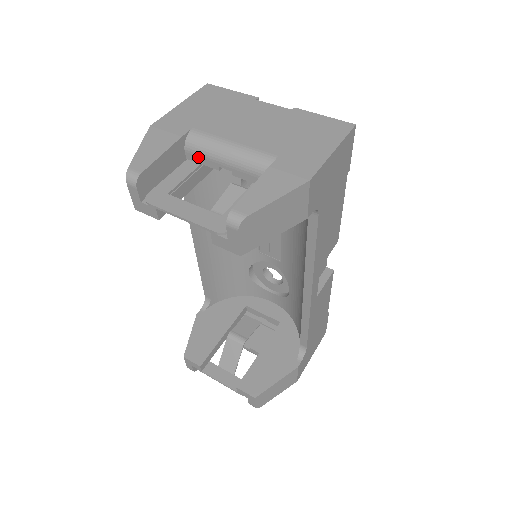
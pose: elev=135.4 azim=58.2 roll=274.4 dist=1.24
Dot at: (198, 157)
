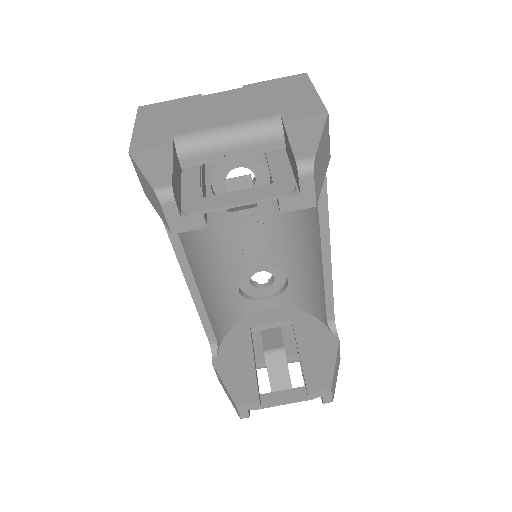
Dot at: (196, 158)
